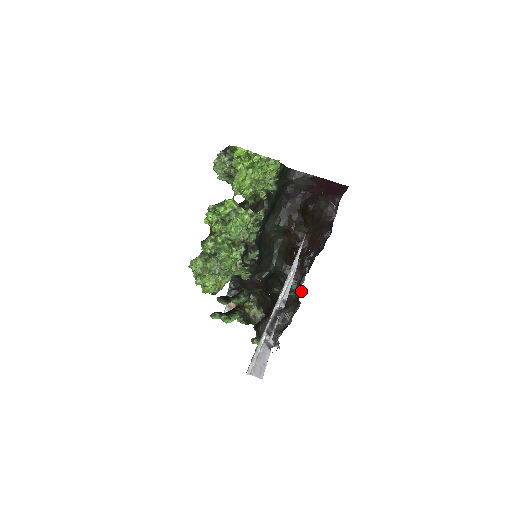
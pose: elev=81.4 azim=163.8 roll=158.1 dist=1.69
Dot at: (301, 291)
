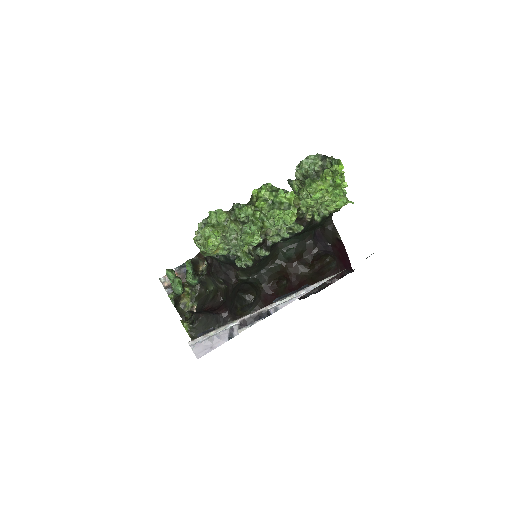
Dot at: occluded
